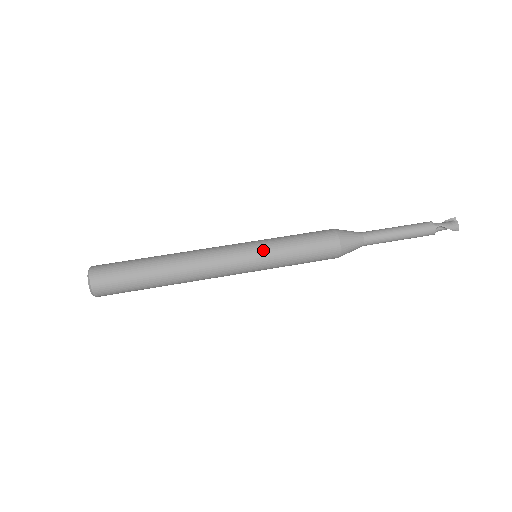
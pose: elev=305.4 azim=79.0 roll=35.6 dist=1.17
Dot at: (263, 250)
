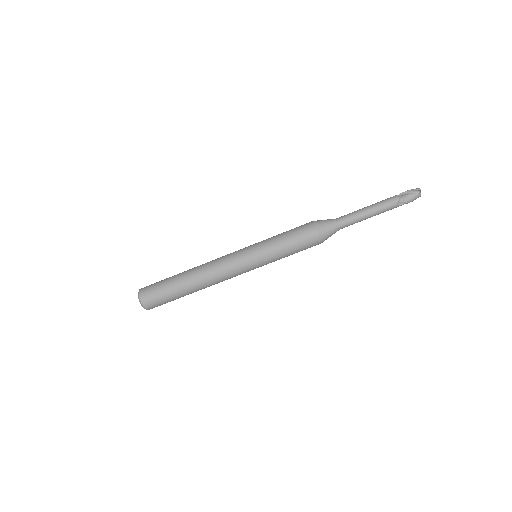
Dot at: (263, 264)
